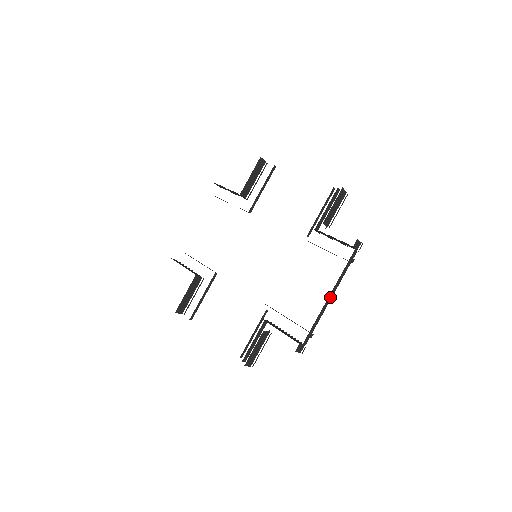
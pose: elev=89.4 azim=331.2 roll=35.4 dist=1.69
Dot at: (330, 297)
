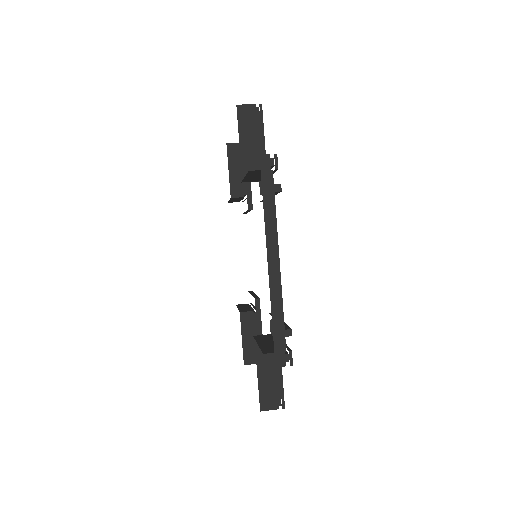
Dot at: (274, 261)
